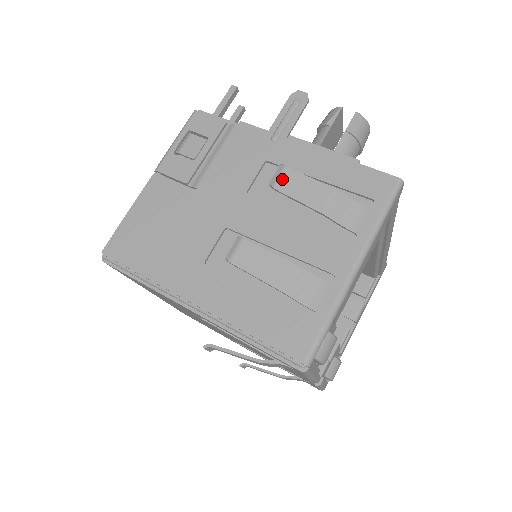
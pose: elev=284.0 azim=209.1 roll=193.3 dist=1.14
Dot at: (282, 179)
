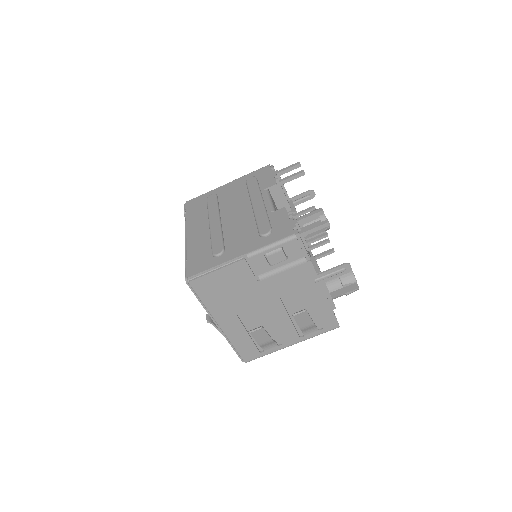
Dot at: (299, 314)
